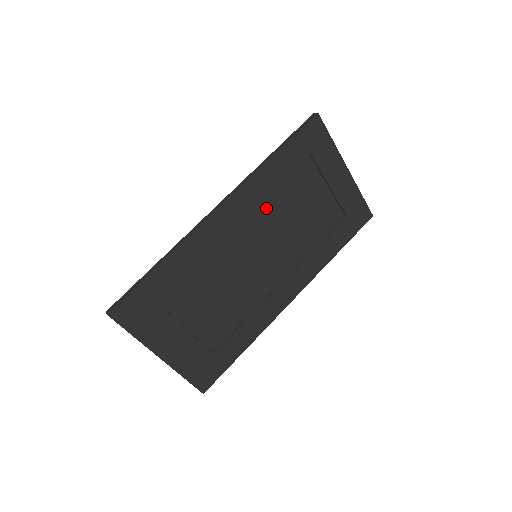
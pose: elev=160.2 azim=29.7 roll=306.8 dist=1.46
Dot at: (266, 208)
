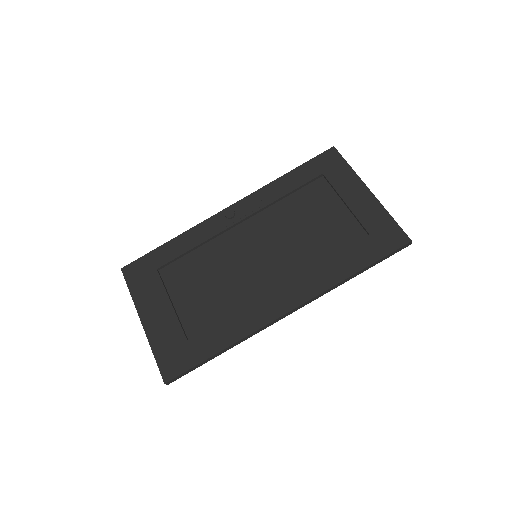
Dot at: (274, 216)
